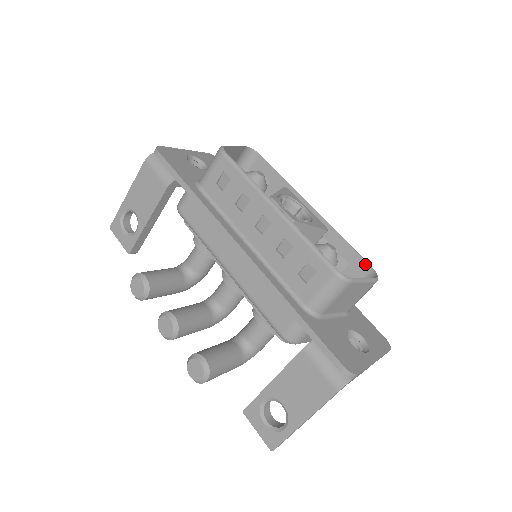
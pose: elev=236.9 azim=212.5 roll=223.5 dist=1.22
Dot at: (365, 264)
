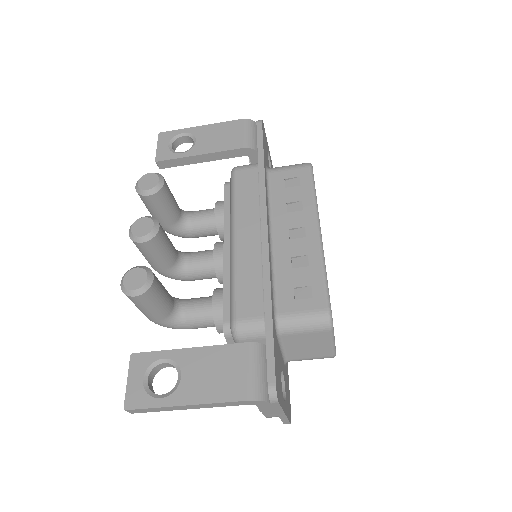
Dot at: occluded
